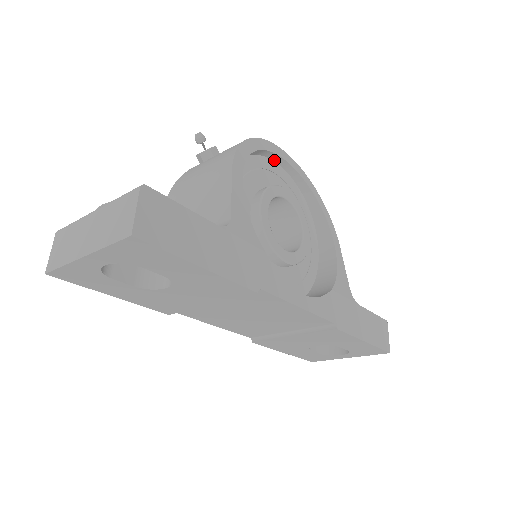
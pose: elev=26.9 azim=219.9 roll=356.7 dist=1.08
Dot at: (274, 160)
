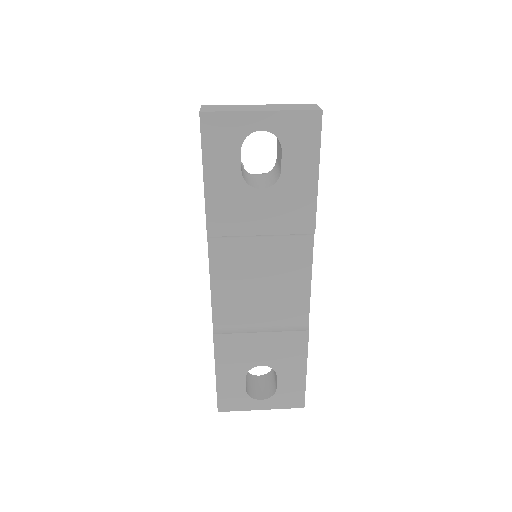
Dot at: occluded
